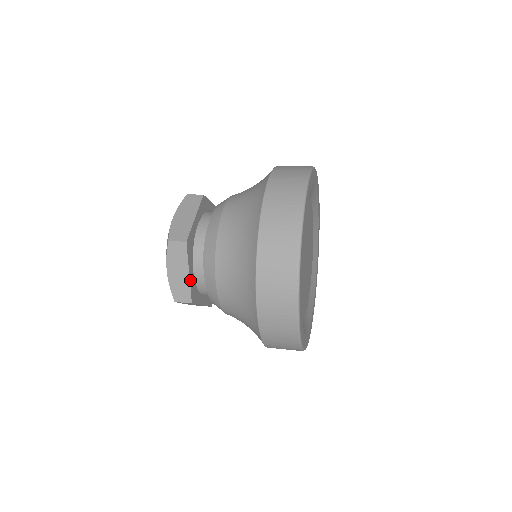
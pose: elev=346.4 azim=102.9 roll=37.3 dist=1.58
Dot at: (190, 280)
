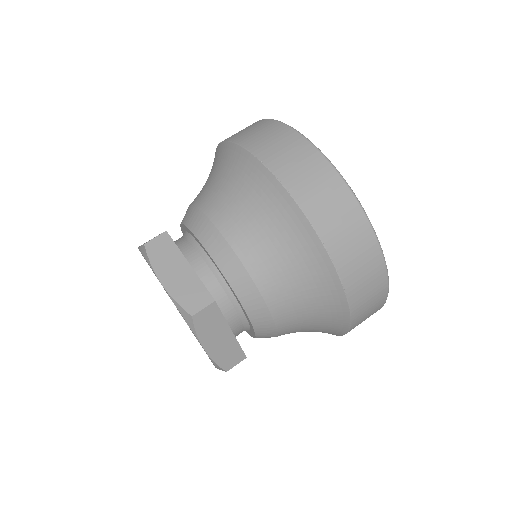
Dot at: occluded
